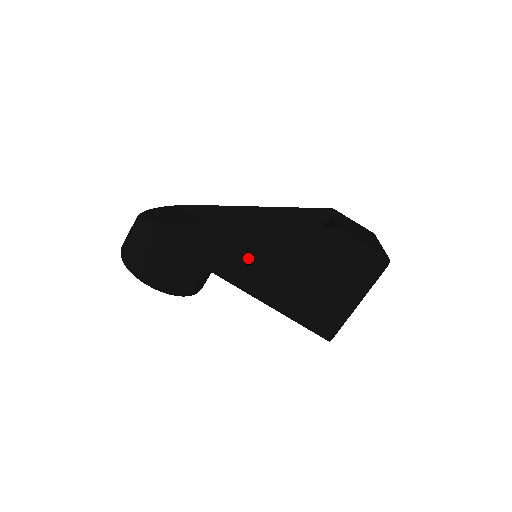
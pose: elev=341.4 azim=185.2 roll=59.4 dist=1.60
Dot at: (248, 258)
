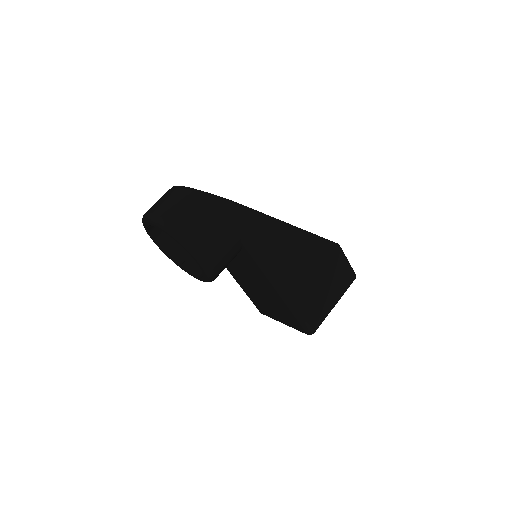
Dot at: (286, 251)
